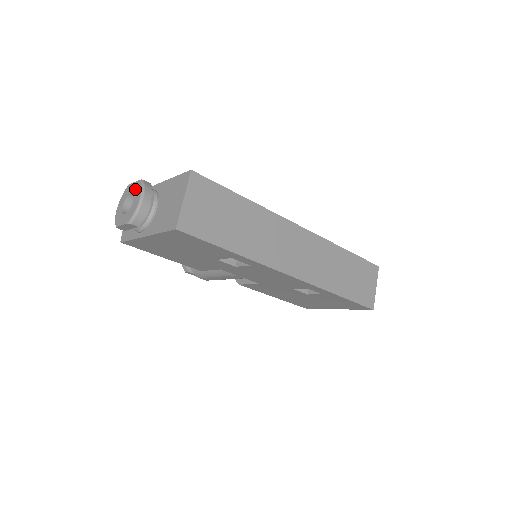
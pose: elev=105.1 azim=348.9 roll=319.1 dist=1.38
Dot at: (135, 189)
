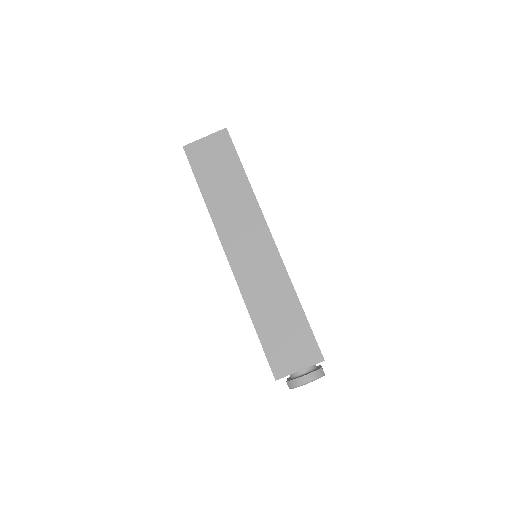
Dot at: occluded
